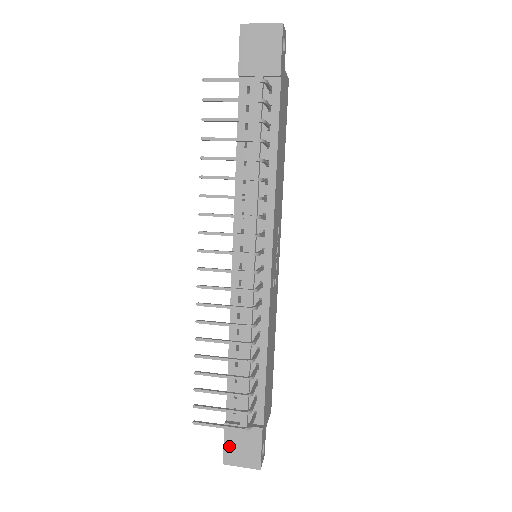
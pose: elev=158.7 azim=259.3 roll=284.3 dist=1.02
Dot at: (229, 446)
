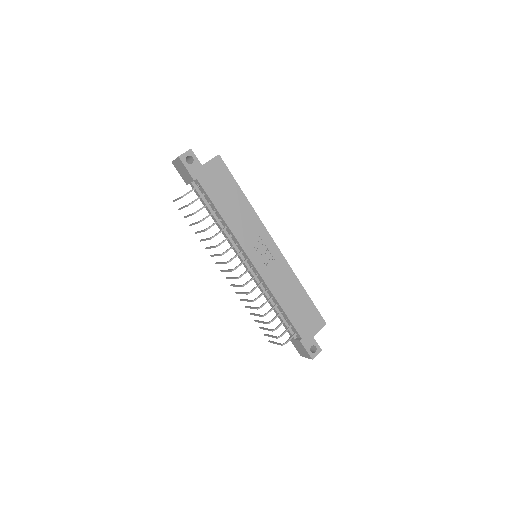
Dot at: (297, 348)
